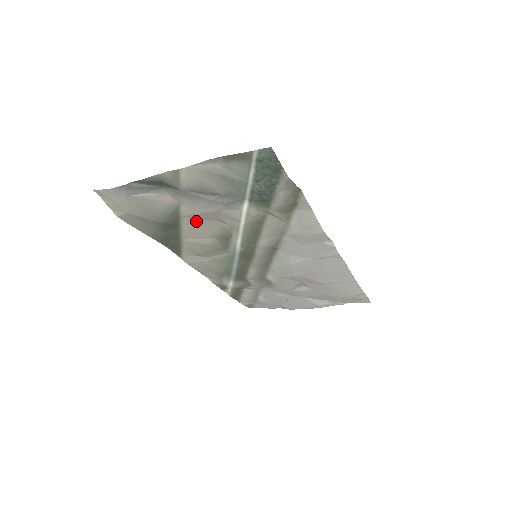
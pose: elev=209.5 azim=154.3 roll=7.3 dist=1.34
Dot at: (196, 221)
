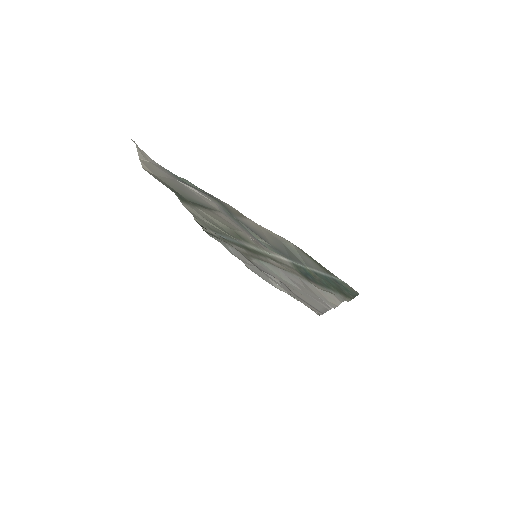
Dot at: (224, 219)
